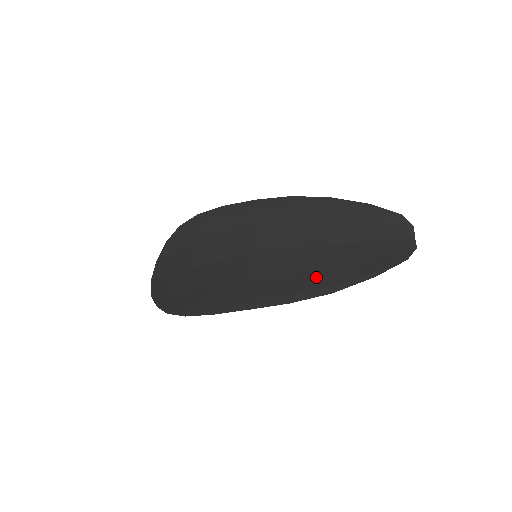
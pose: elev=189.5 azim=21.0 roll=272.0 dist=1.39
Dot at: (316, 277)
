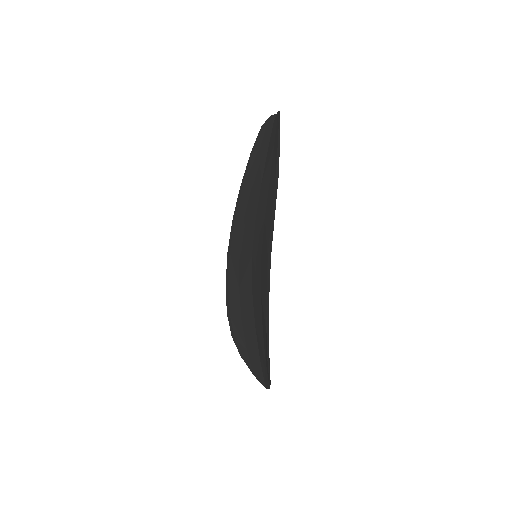
Dot at: (270, 193)
